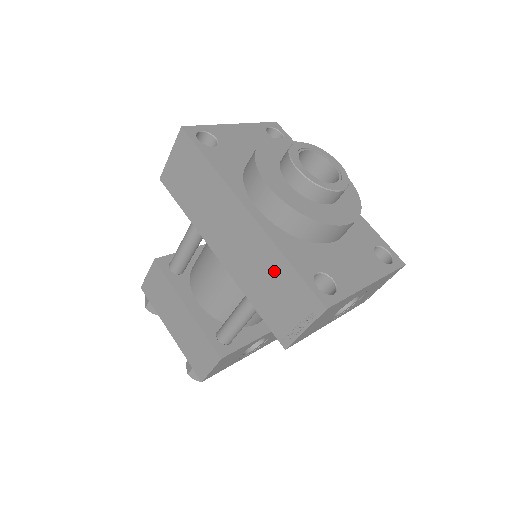
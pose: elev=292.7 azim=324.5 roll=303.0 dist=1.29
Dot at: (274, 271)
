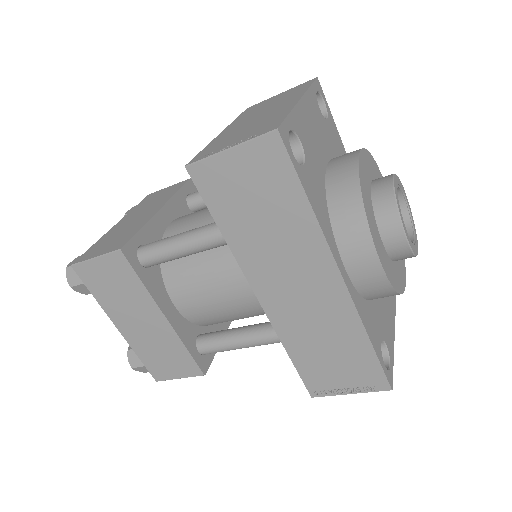
Dot at: (344, 343)
